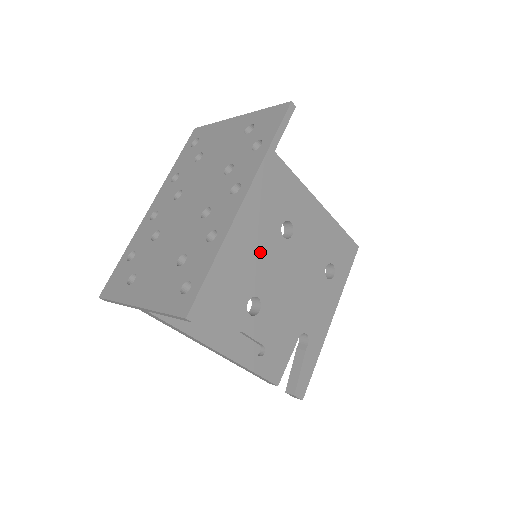
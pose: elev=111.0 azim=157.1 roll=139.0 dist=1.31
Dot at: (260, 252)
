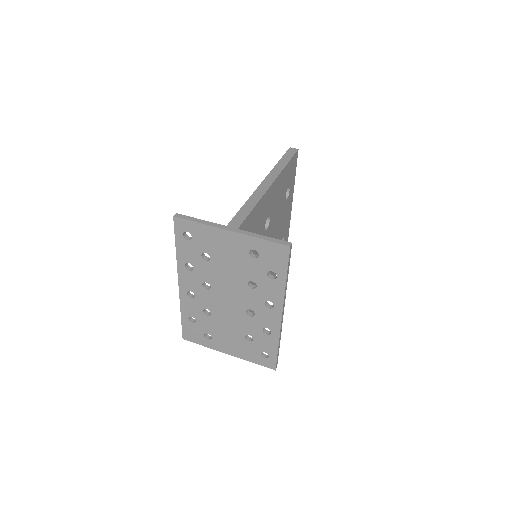
Dot at: occluded
